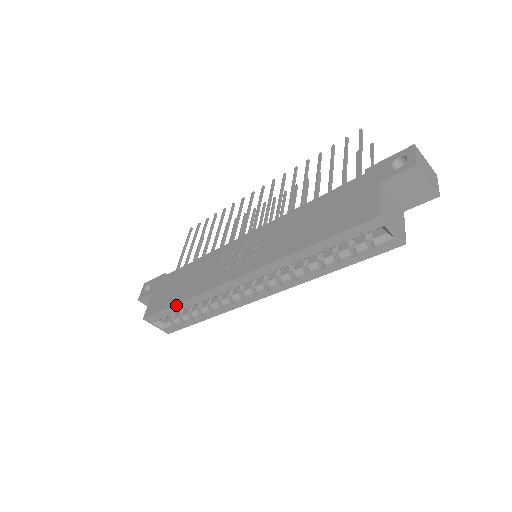
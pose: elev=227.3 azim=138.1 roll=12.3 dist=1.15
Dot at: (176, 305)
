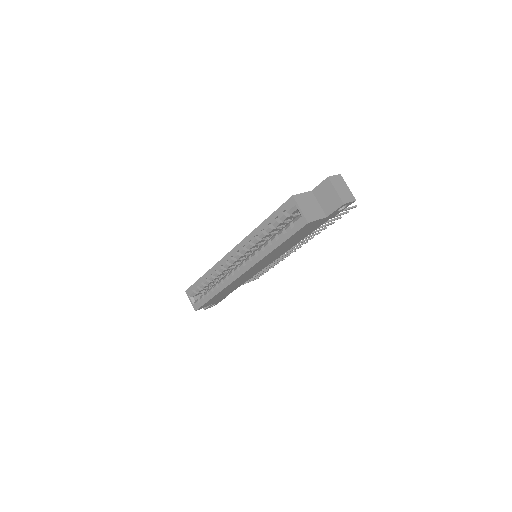
Dot at: (201, 277)
